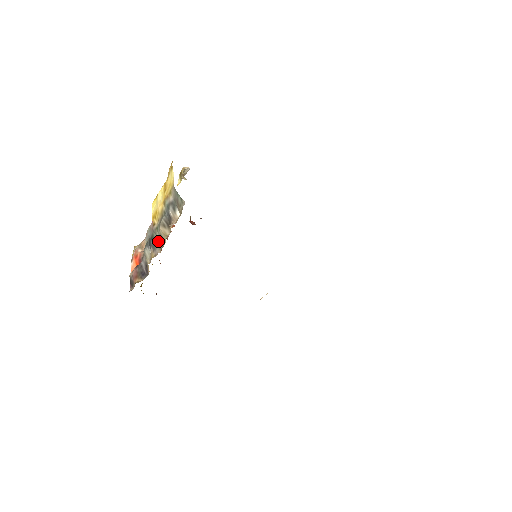
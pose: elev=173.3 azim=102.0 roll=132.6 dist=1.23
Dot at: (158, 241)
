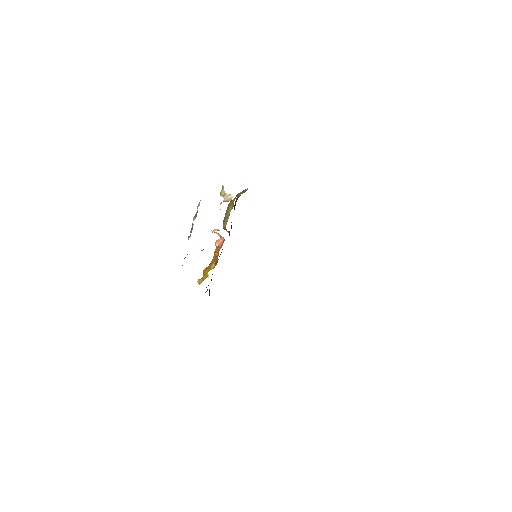
Dot at: occluded
